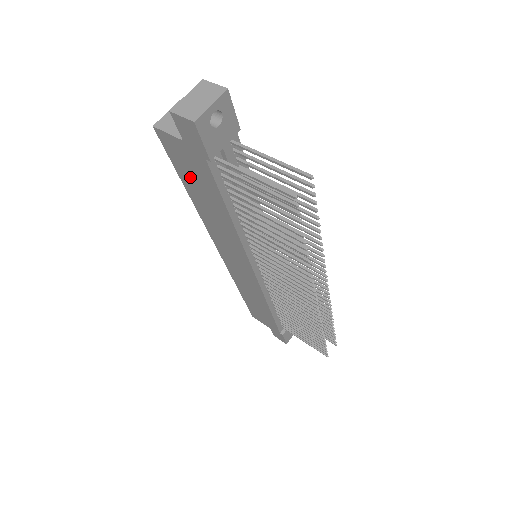
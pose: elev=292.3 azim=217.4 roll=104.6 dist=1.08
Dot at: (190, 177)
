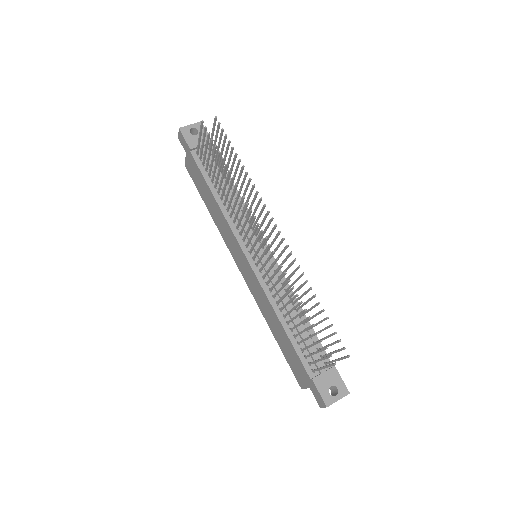
Dot at: (200, 186)
